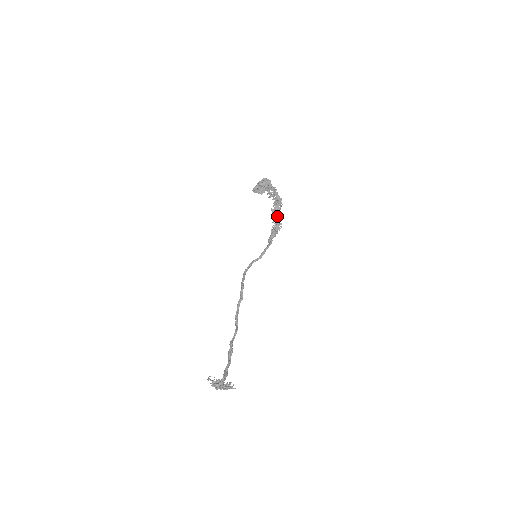
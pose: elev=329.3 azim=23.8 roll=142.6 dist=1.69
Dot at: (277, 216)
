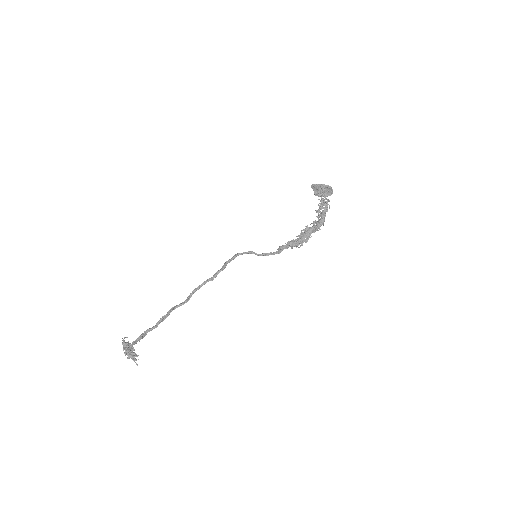
Dot at: (306, 236)
